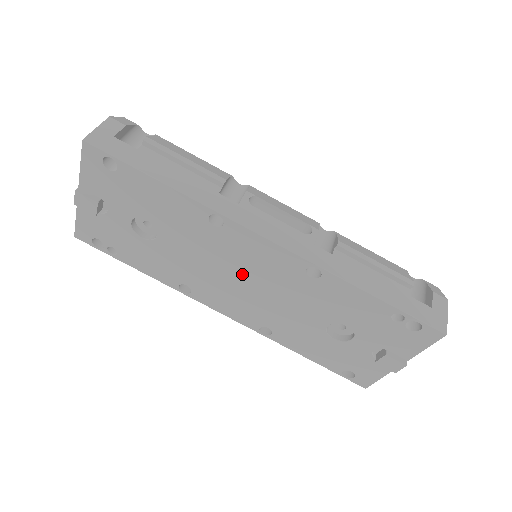
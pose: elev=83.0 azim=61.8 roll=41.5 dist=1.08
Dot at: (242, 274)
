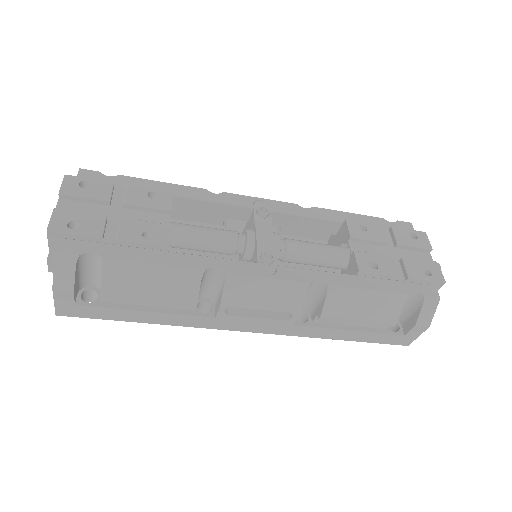
Dot at: occluded
